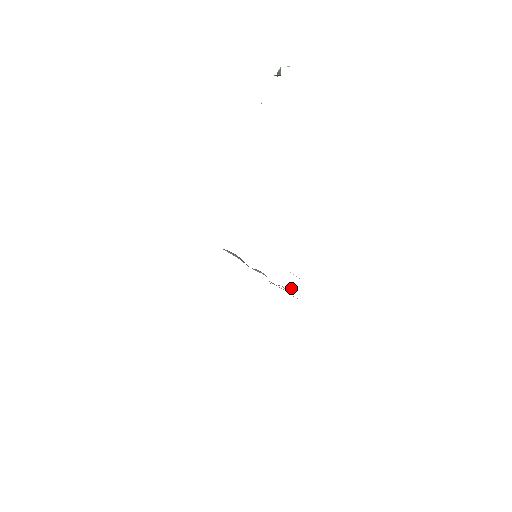
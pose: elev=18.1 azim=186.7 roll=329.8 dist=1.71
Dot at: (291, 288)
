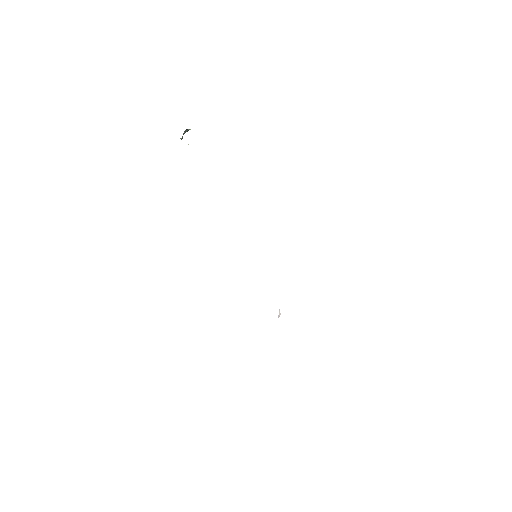
Dot at: (279, 311)
